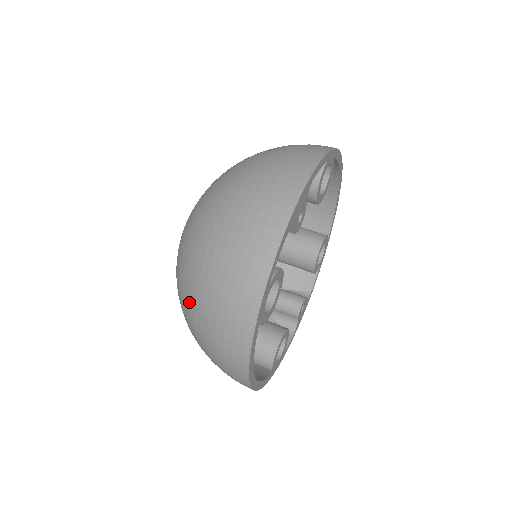
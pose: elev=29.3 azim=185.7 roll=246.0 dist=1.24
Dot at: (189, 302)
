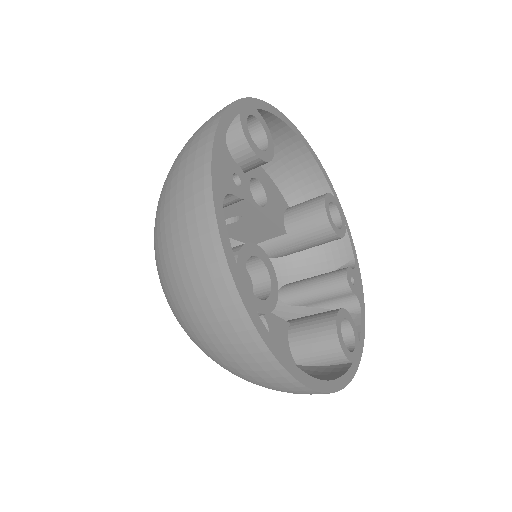
Dot at: (194, 339)
